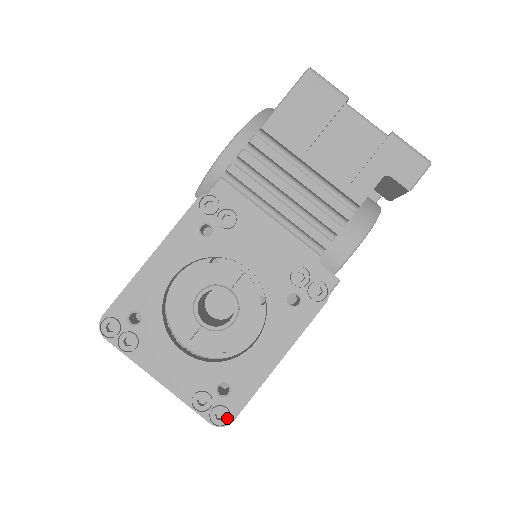
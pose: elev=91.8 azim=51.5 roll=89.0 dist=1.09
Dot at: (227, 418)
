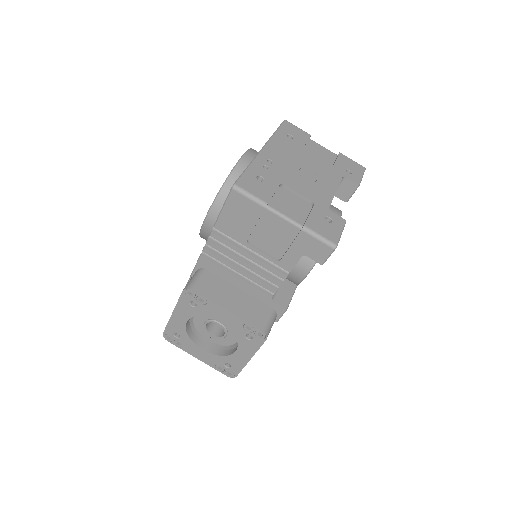
Dot at: (233, 375)
